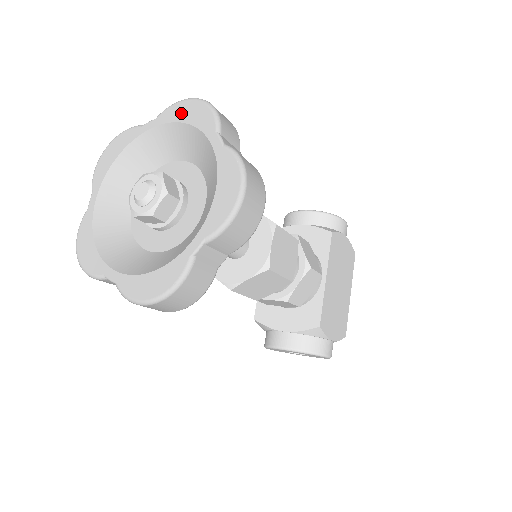
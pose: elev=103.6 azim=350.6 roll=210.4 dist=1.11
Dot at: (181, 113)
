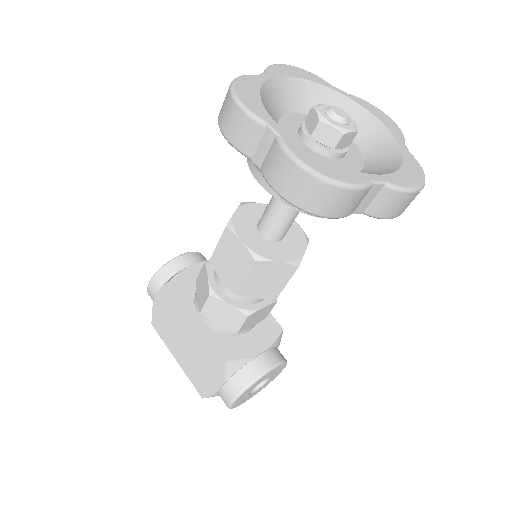
Dot at: (289, 71)
